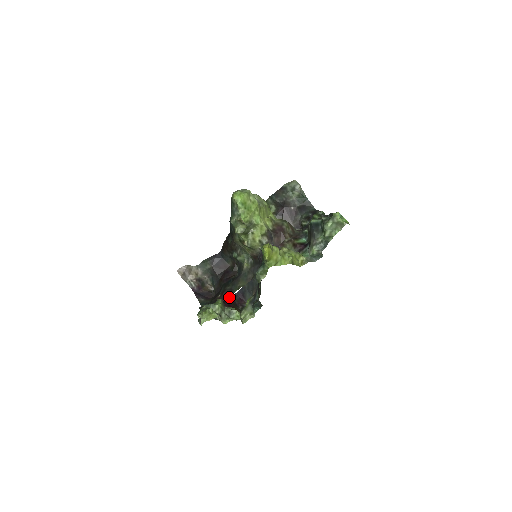
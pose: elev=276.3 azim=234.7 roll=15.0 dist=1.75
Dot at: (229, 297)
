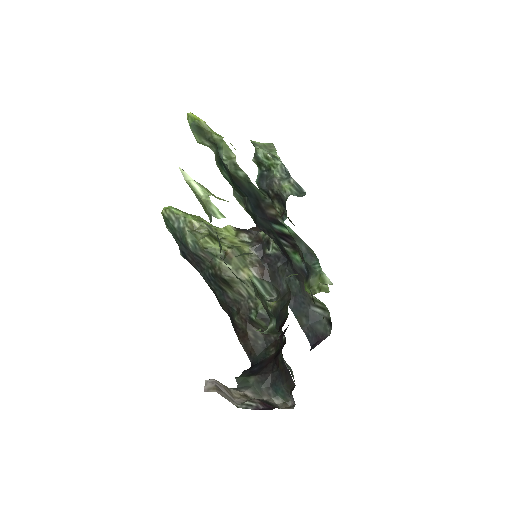
Dot at: occluded
